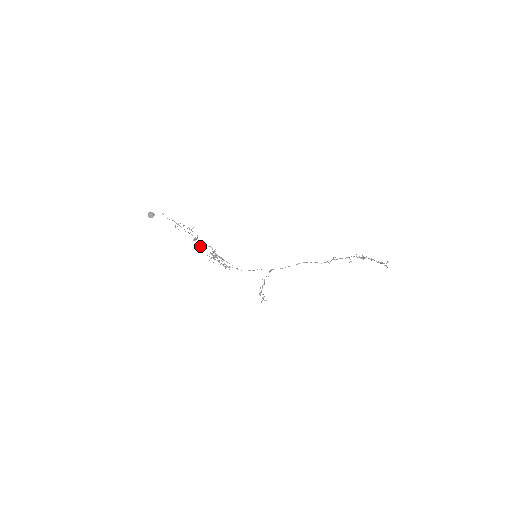
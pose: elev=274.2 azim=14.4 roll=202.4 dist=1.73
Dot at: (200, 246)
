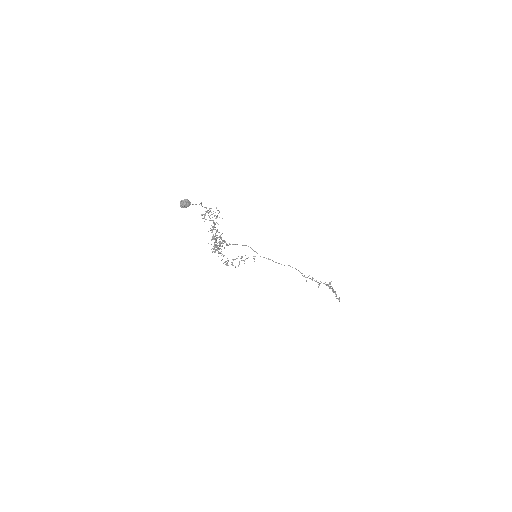
Dot at: occluded
